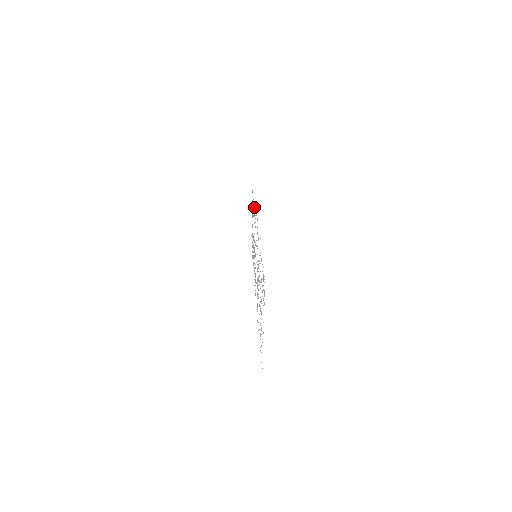
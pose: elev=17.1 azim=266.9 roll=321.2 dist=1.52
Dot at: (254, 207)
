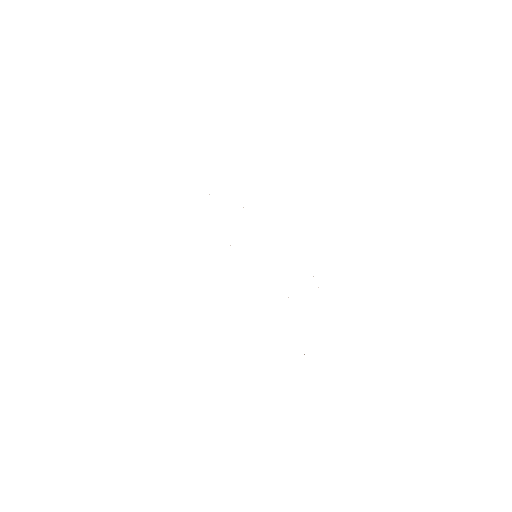
Dot at: occluded
